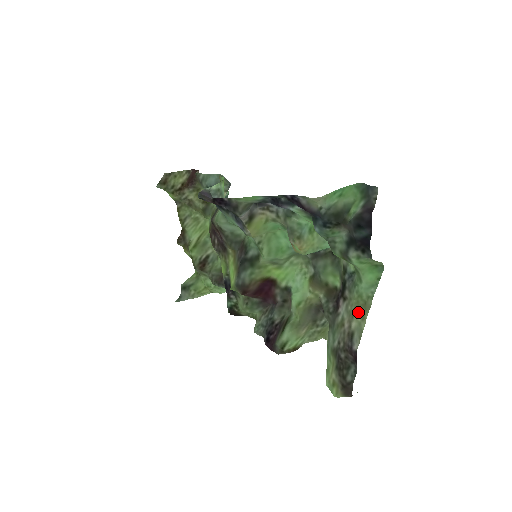
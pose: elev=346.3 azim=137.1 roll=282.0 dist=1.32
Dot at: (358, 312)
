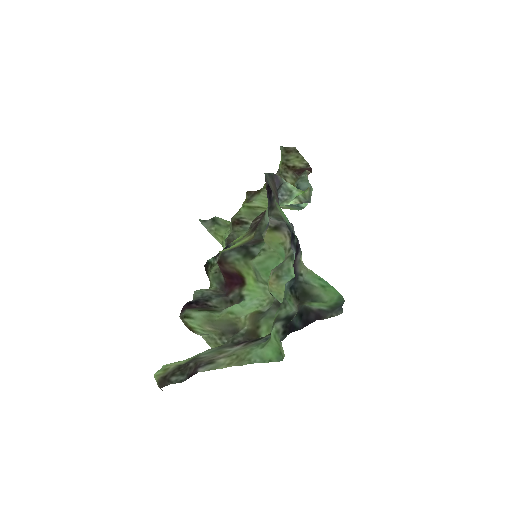
Dot at: (234, 358)
